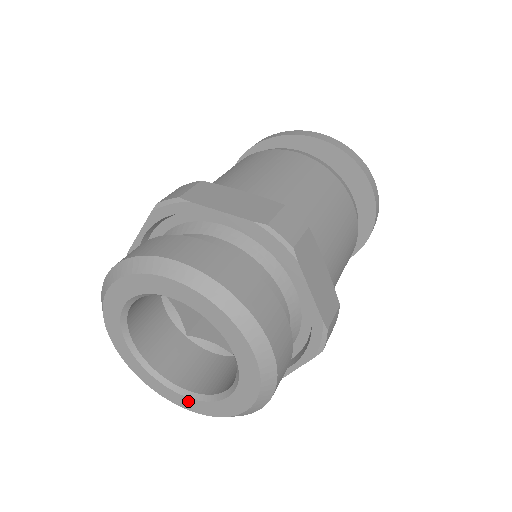
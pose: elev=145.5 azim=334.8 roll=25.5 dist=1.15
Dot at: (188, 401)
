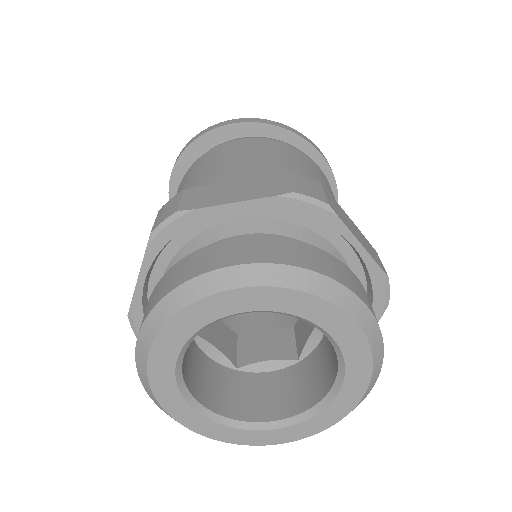
Dot at: (203, 422)
